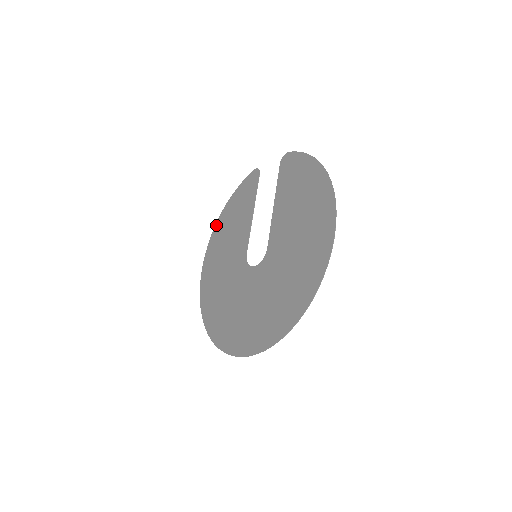
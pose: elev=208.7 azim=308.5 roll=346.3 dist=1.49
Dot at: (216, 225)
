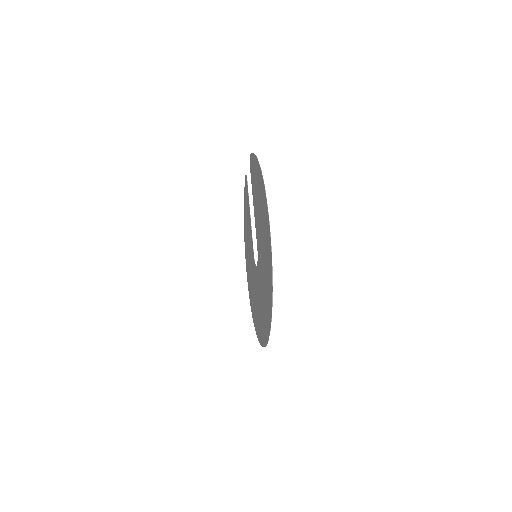
Dot at: (244, 232)
